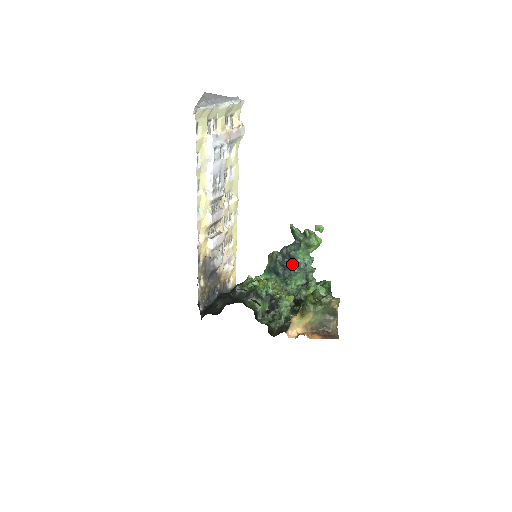
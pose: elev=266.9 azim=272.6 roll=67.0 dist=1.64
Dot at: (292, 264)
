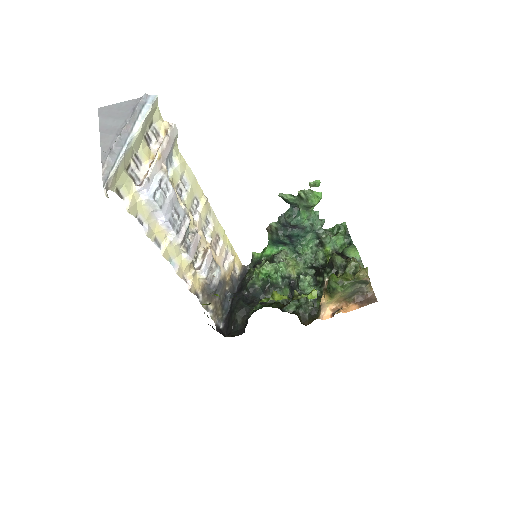
Dot at: (297, 231)
